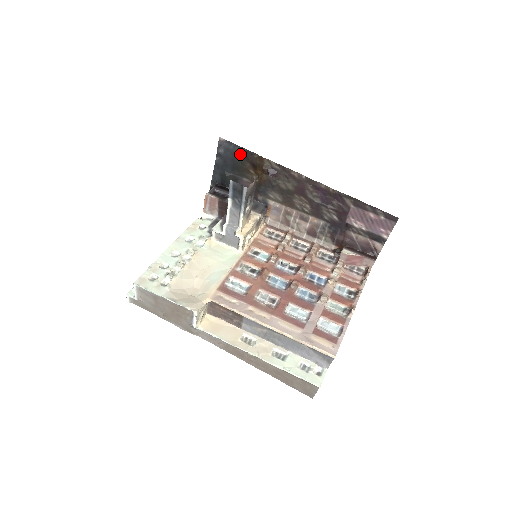
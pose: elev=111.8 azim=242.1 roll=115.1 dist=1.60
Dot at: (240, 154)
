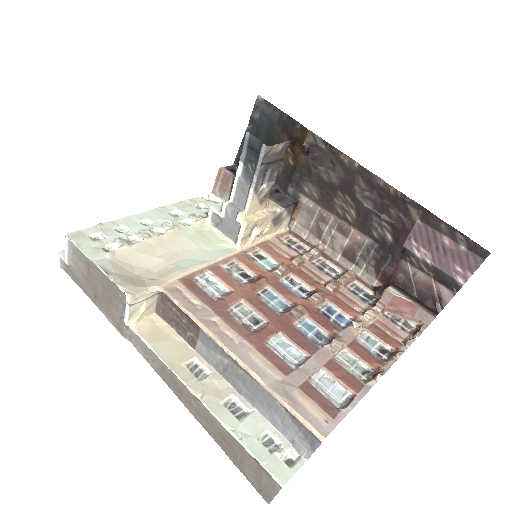
Dot at: (279, 122)
